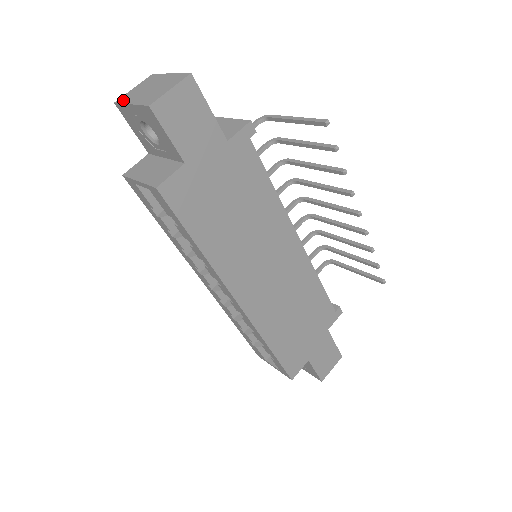
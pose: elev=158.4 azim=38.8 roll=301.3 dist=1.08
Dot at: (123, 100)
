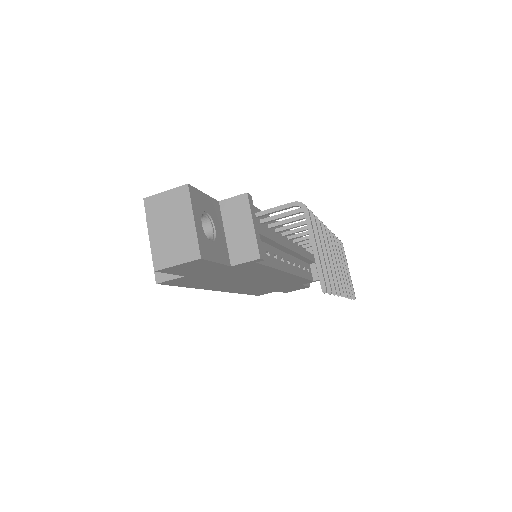
Dot at: (149, 210)
